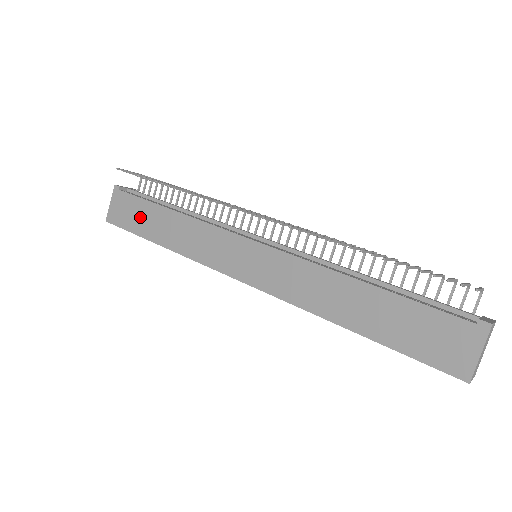
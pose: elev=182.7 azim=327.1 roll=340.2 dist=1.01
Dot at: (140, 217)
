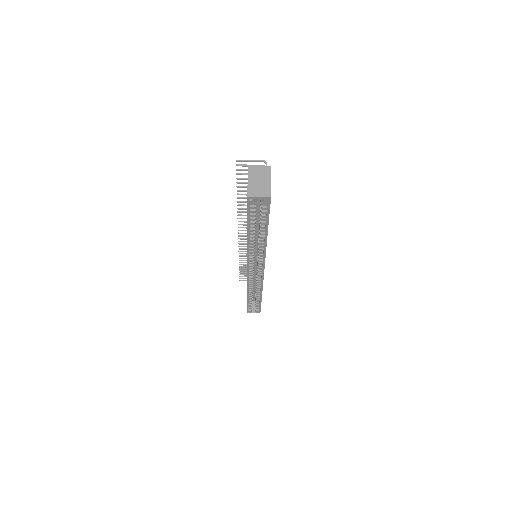
Dot at: occluded
